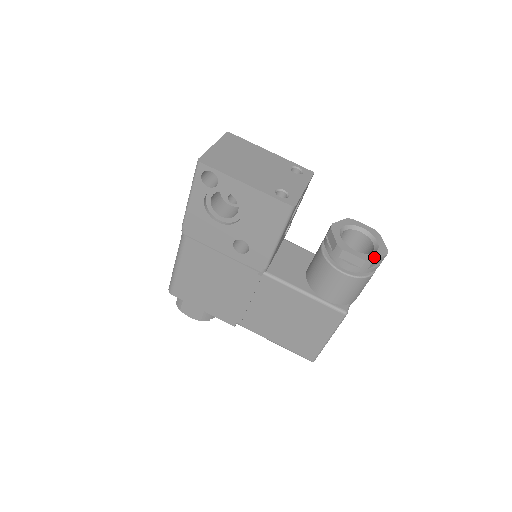
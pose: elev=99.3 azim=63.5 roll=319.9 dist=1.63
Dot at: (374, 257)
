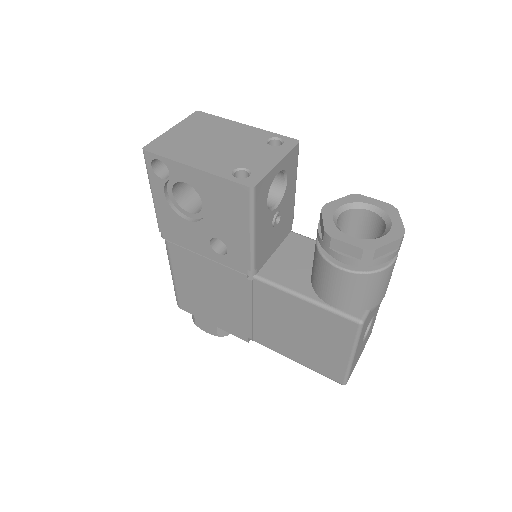
Dot at: (379, 243)
